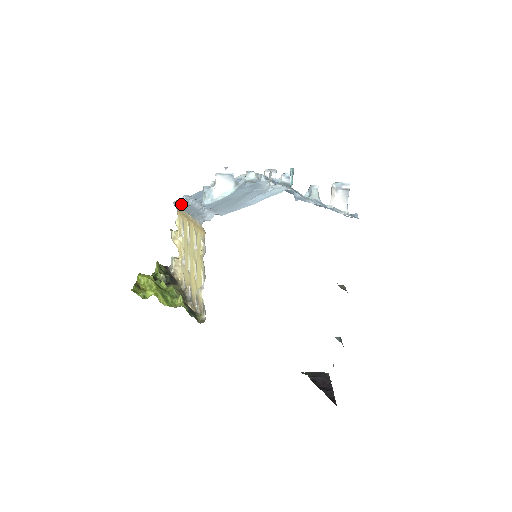
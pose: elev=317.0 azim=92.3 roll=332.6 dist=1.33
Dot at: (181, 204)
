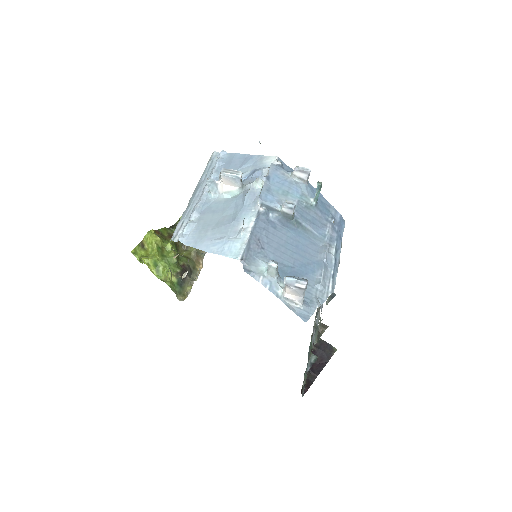
Dot at: (207, 168)
